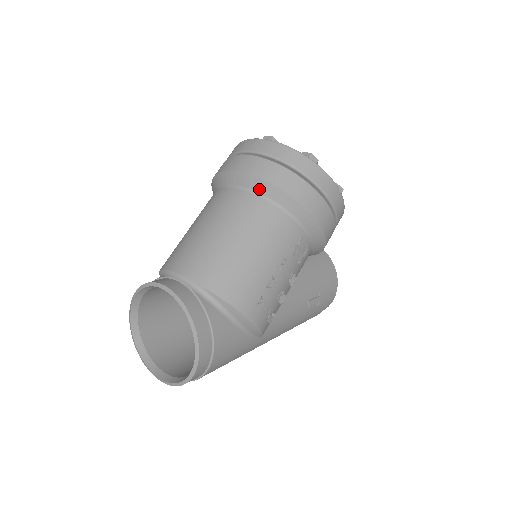
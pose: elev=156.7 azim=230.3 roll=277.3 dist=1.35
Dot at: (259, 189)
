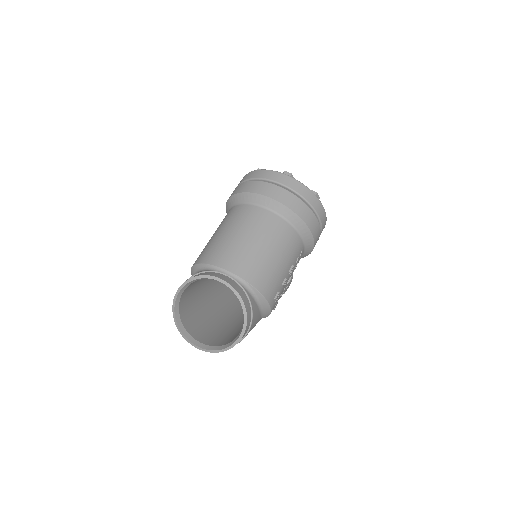
Dot at: (284, 214)
